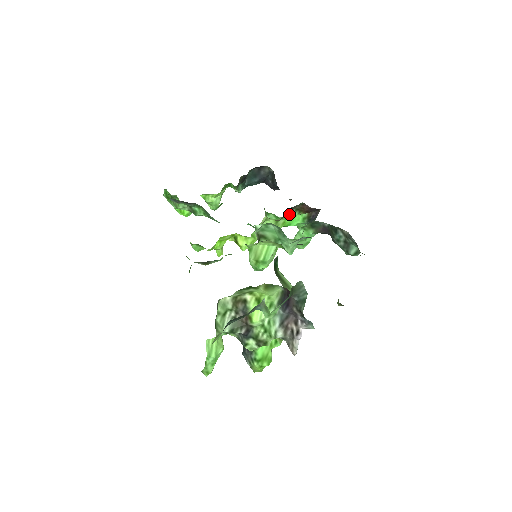
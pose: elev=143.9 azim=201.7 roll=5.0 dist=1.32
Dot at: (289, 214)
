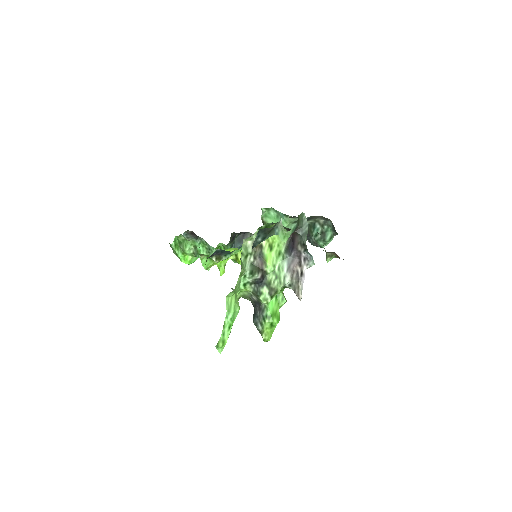
Dot at: occluded
